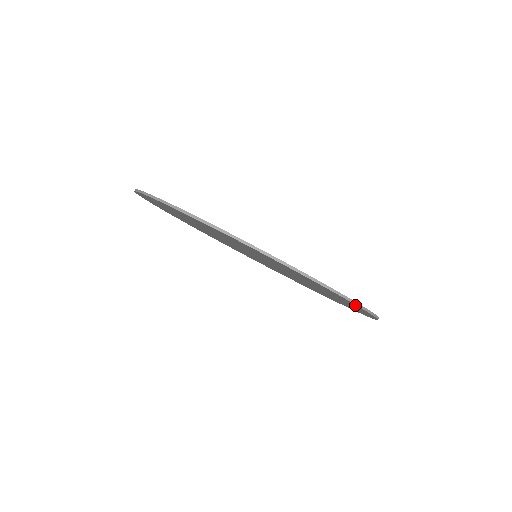
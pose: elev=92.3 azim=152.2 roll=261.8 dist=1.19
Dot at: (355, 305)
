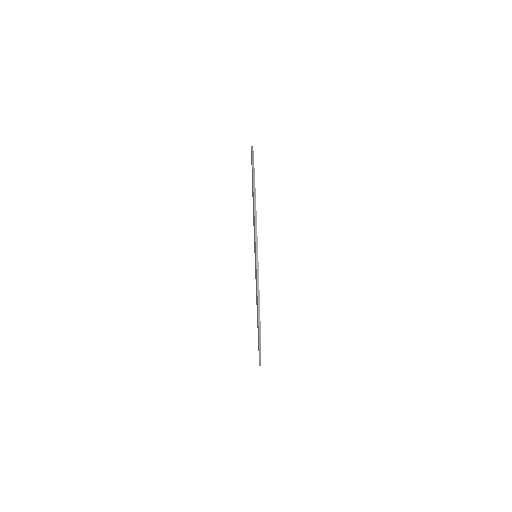
Dot at: (258, 305)
